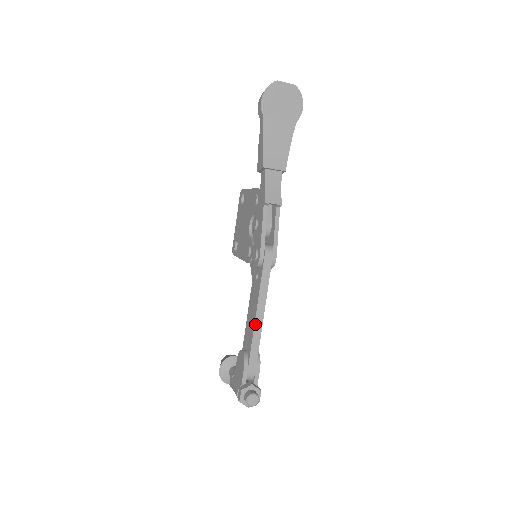
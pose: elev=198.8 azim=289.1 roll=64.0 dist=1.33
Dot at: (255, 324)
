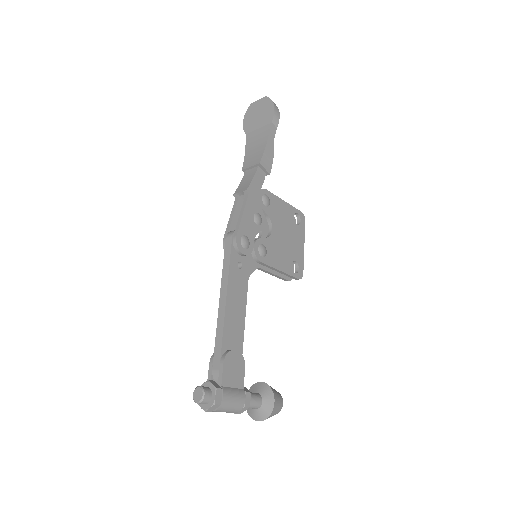
Dot at: (219, 311)
